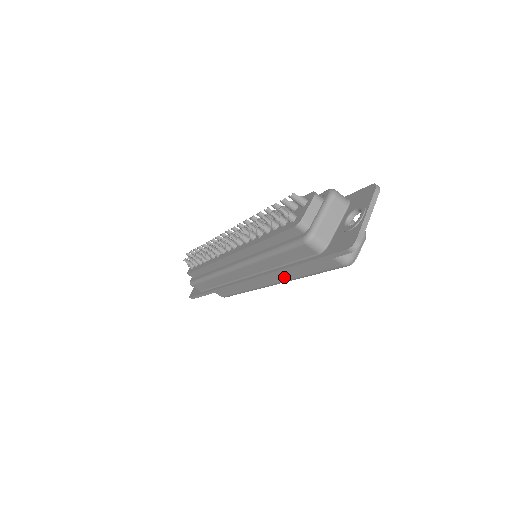
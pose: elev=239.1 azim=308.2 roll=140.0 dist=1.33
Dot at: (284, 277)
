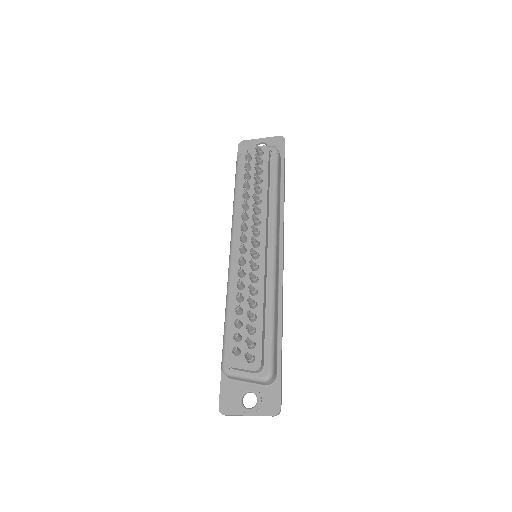
Dot at: occluded
